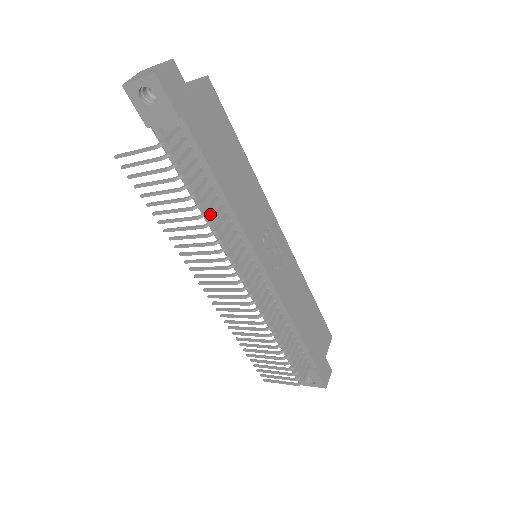
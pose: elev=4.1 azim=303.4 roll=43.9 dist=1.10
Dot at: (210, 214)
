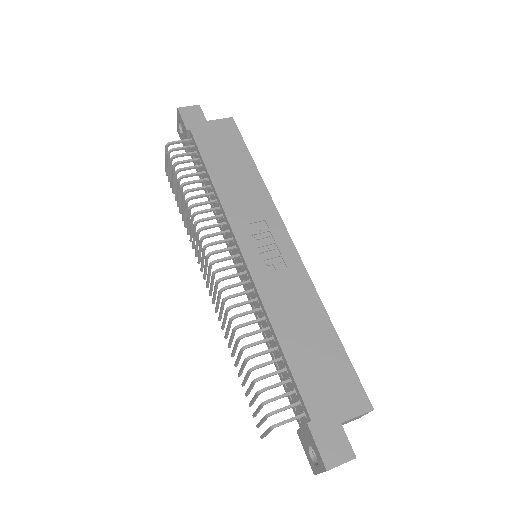
Dot at: occluded
